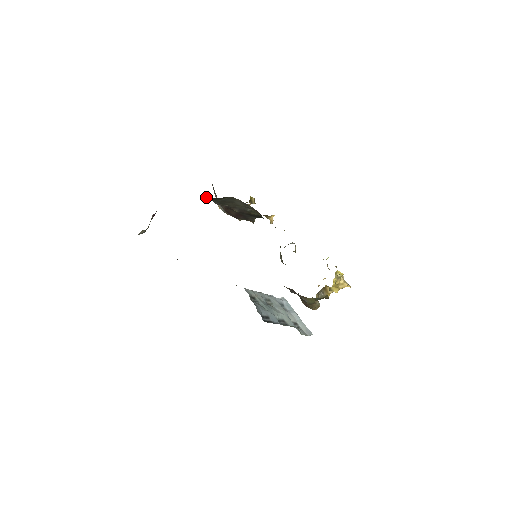
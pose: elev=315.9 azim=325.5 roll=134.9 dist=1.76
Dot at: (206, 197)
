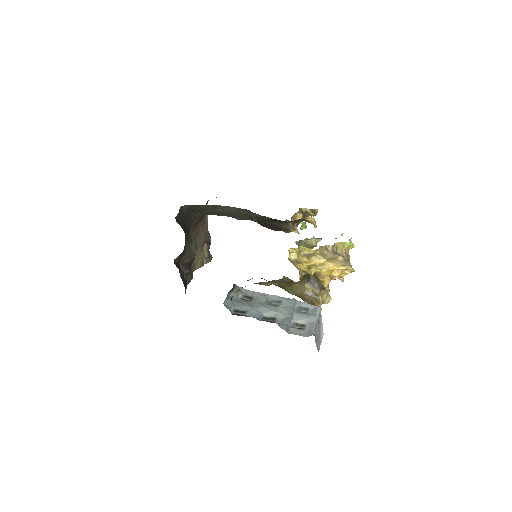
Dot at: (199, 212)
